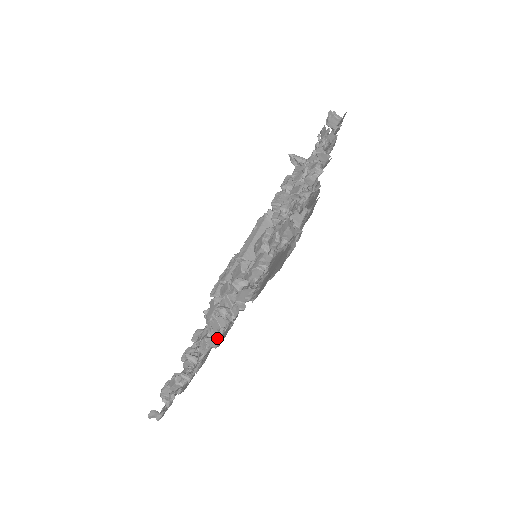
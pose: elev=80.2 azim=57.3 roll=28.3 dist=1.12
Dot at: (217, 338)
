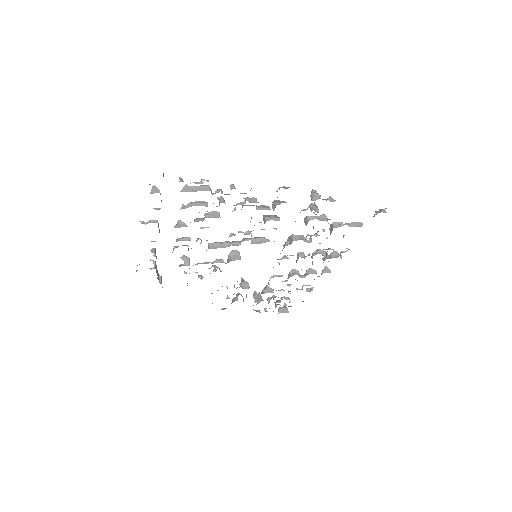
Dot at: occluded
